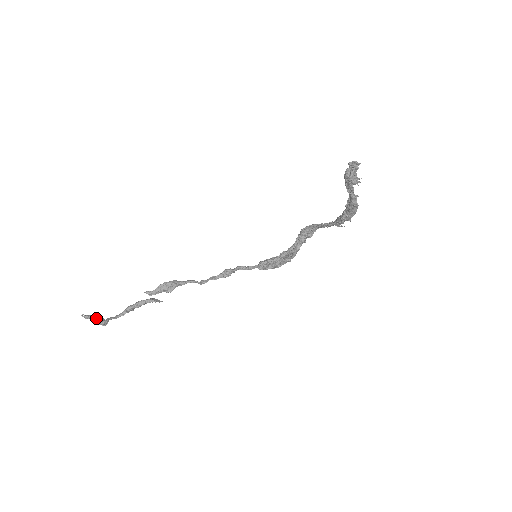
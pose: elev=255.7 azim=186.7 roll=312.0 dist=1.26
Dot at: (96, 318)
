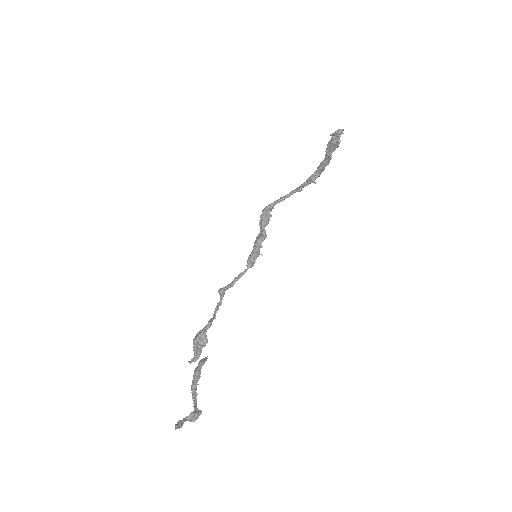
Dot at: (185, 419)
